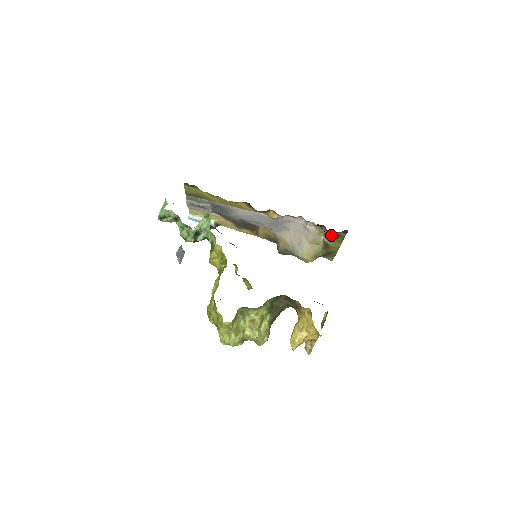
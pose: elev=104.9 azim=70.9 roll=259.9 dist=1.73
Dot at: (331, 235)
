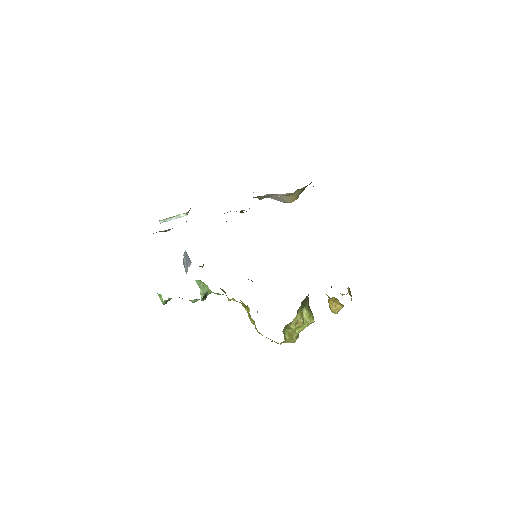
Dot at: occluded
